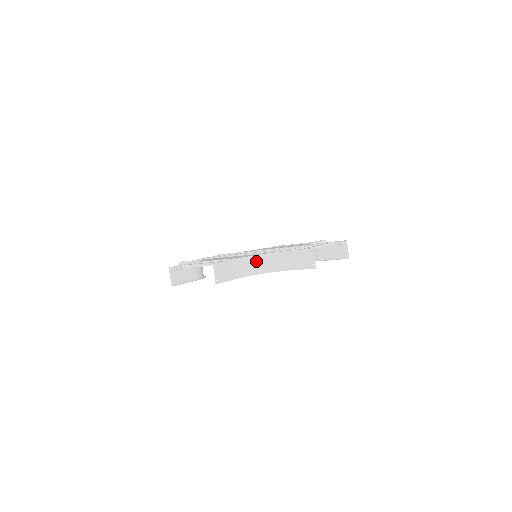
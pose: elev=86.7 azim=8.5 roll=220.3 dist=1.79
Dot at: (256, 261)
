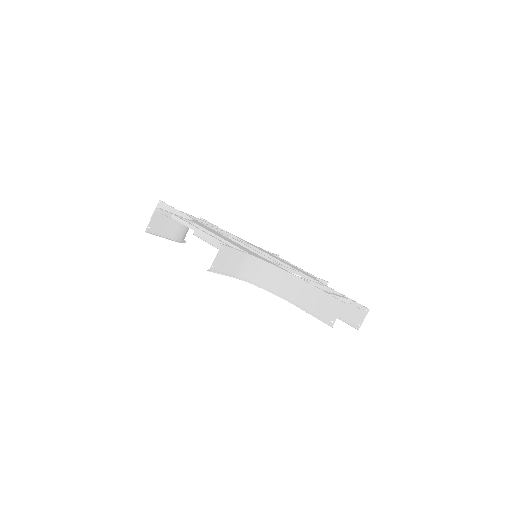
Dot at: (265, 270)
